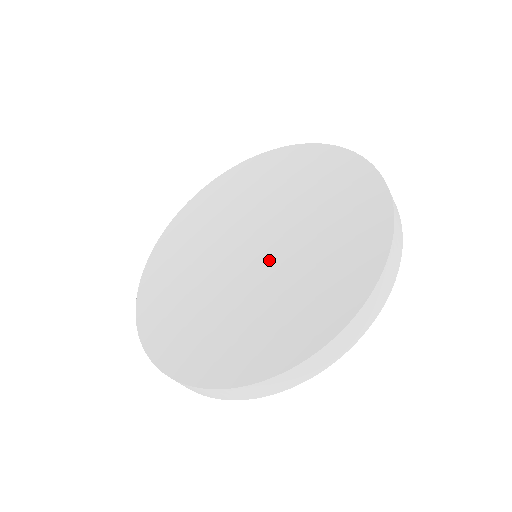
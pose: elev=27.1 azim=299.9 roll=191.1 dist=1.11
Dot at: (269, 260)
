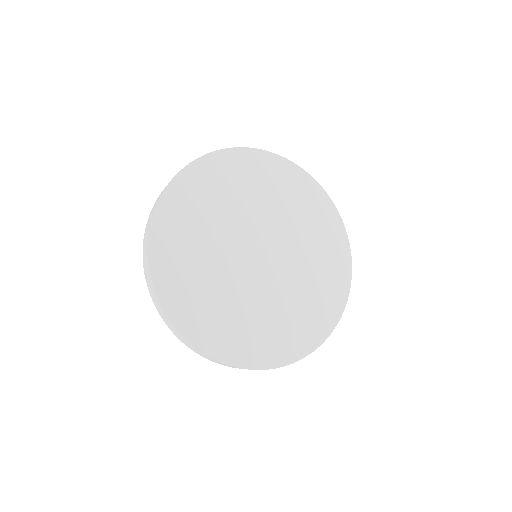
Dot at: (272, 274)
